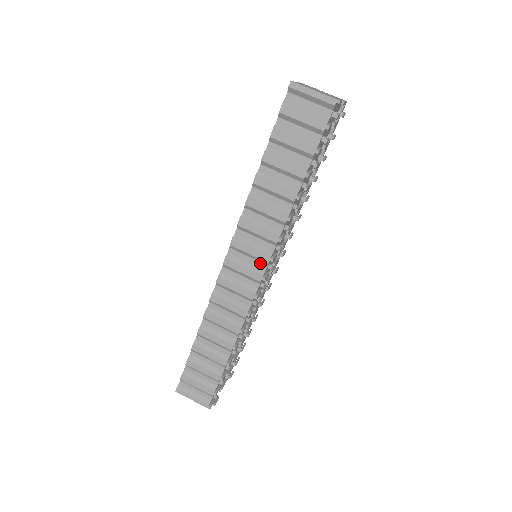
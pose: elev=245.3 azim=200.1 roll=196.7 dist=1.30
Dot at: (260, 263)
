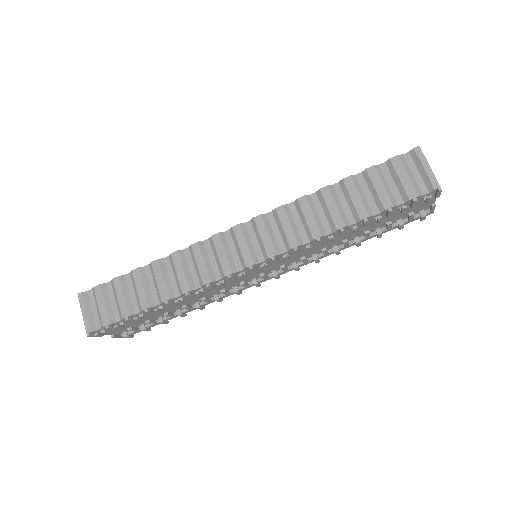
Dot at: (261, 253)
